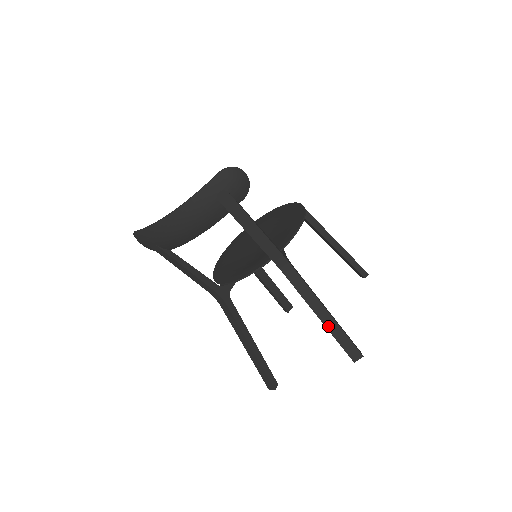
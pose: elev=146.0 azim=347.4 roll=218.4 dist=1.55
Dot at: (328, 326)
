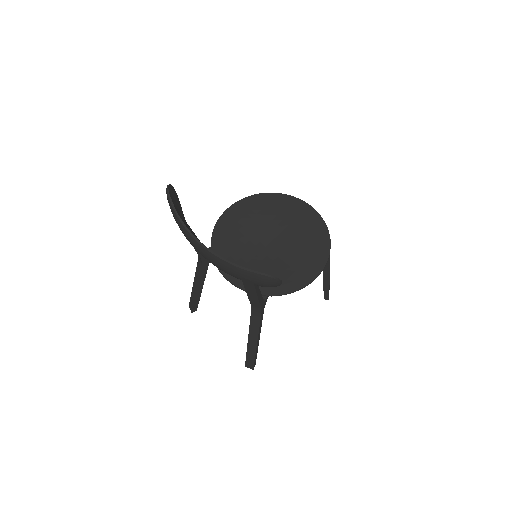
Dot at: (249, 347)
